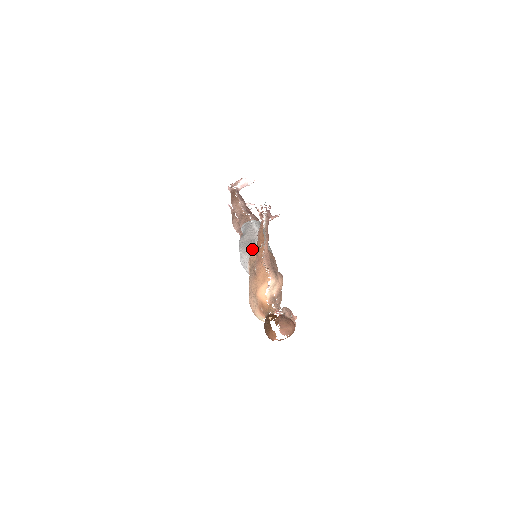
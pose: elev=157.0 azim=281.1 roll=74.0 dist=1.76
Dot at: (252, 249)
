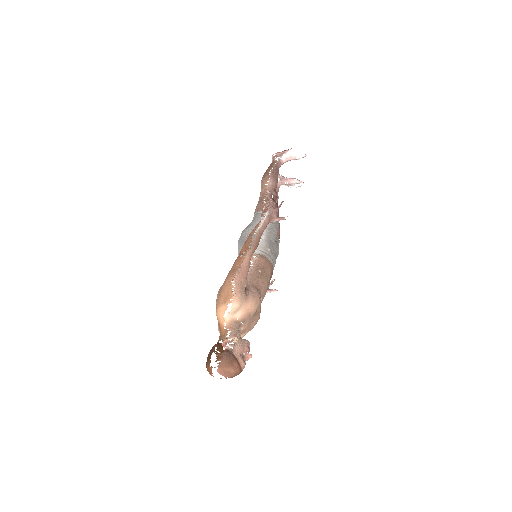
Dot at: occluded
